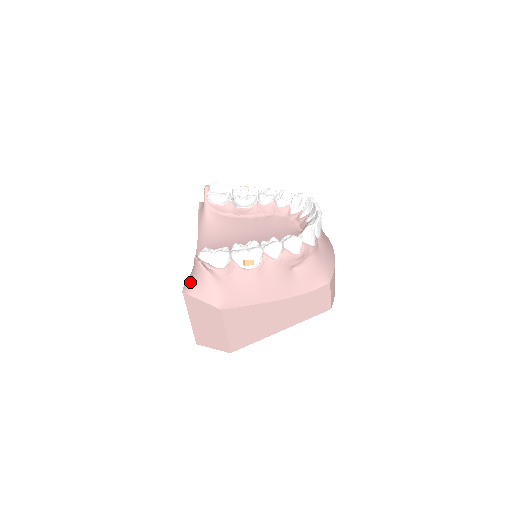
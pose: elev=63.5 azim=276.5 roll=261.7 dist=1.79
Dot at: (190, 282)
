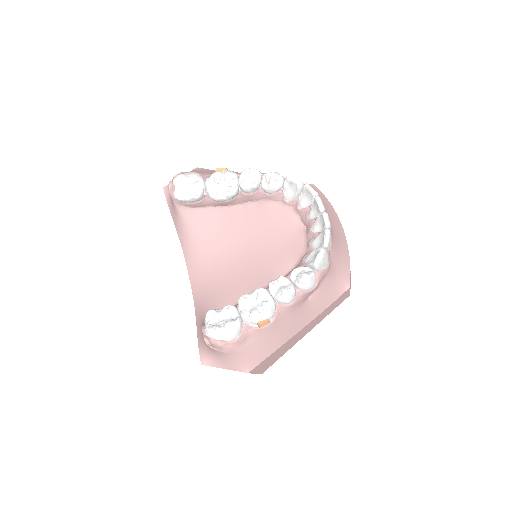
Dot at: (205, 352)
